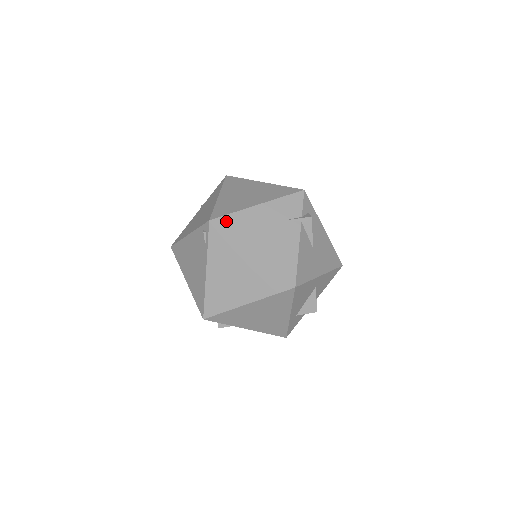
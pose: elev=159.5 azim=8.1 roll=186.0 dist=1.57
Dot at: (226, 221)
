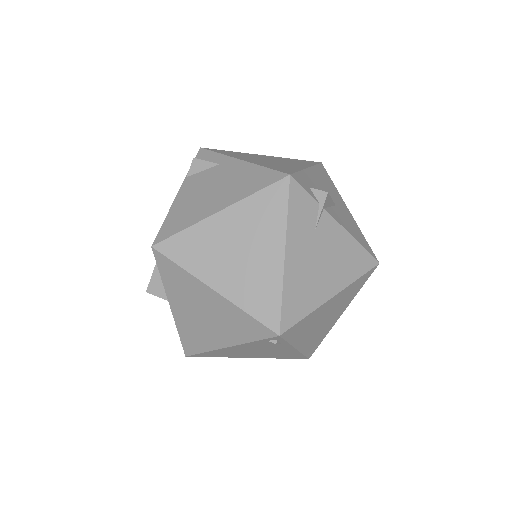
Dot at: (288, 313)
